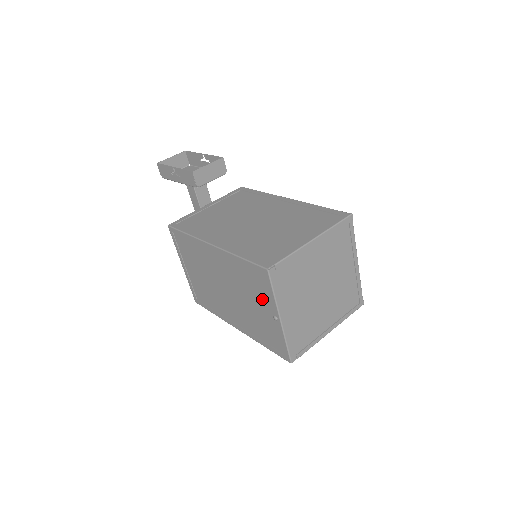
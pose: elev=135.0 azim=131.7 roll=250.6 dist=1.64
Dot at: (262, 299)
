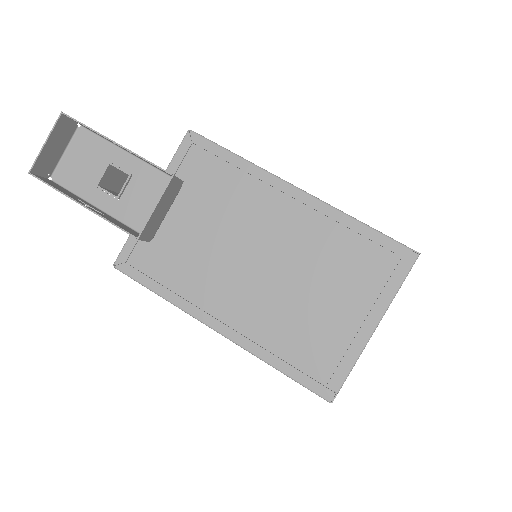
Dot at: occluded
